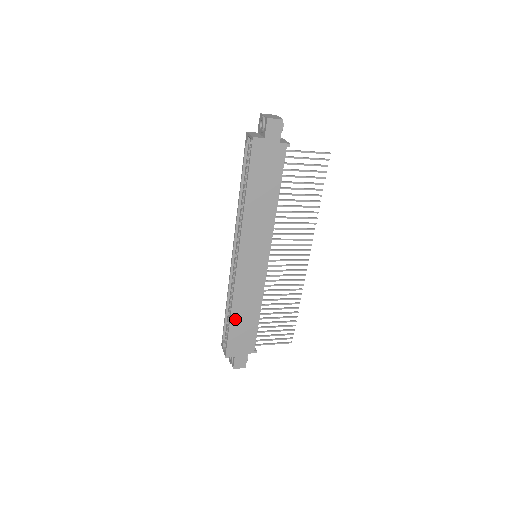
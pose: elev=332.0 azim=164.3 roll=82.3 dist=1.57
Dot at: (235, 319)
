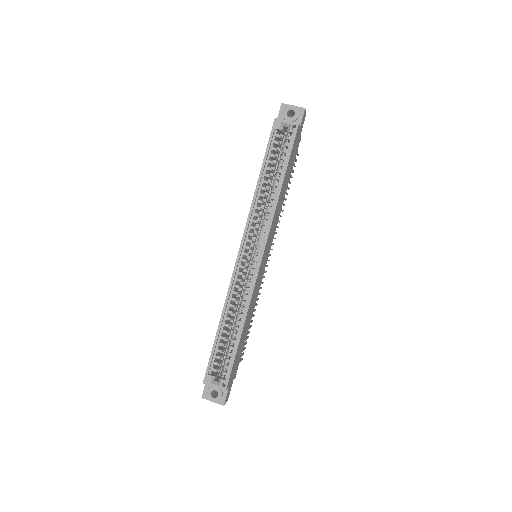
Dot at: (242, 334)
